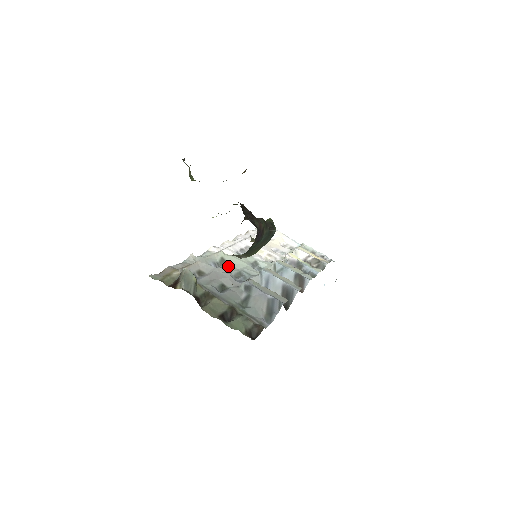
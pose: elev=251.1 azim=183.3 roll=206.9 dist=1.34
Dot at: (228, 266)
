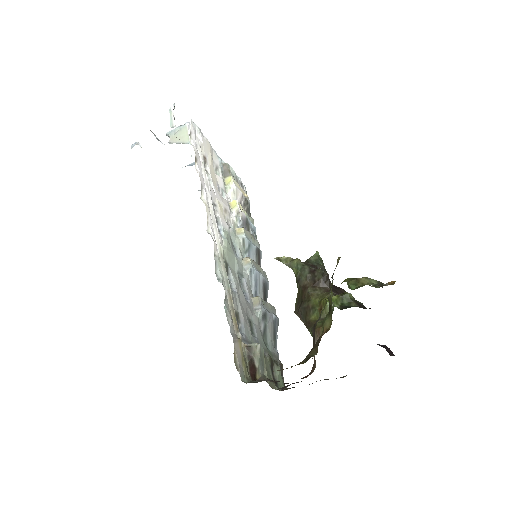
Dot at: (234, 275)
